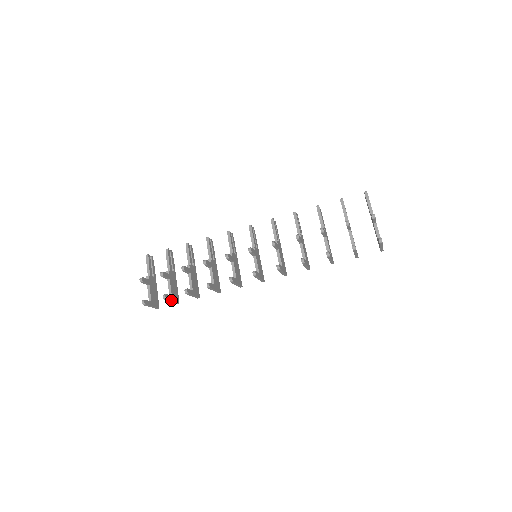
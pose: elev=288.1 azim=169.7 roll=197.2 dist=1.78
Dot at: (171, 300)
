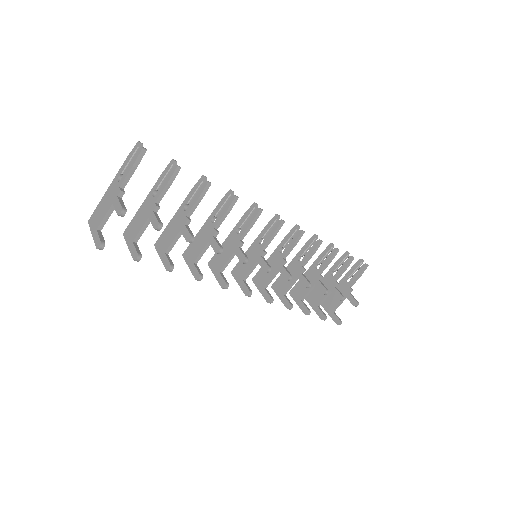
Dot at: occluded
